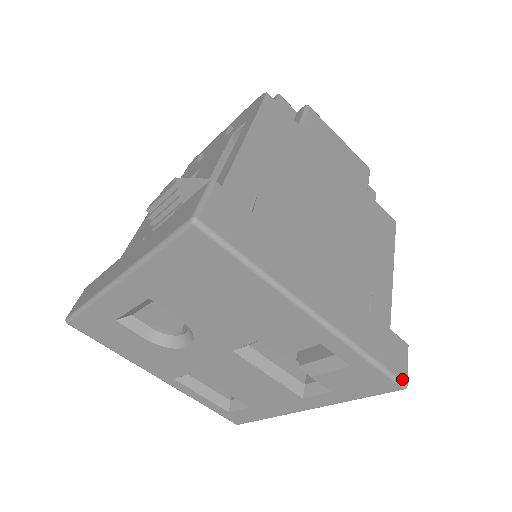
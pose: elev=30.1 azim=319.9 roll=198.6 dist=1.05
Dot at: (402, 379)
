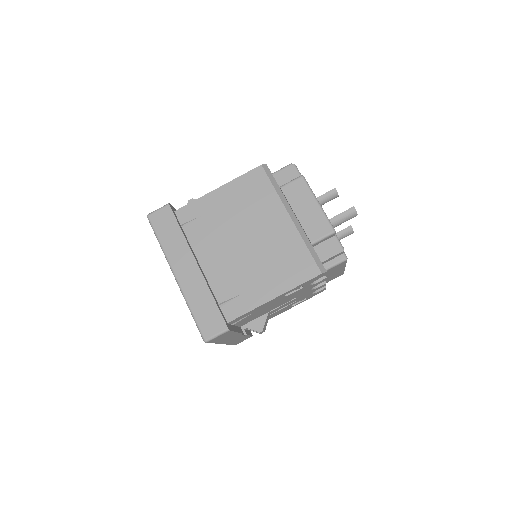
Dot at: (204, 336)
